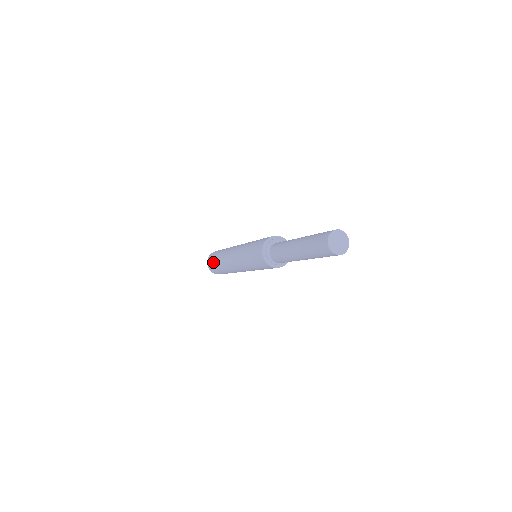
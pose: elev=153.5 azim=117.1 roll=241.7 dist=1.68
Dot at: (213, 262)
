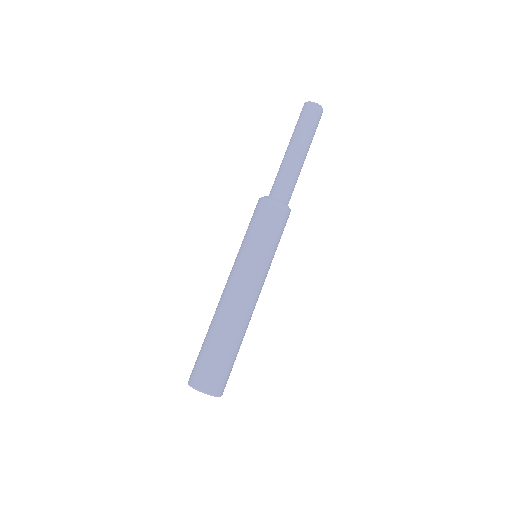
Dot at: (208, 359)
